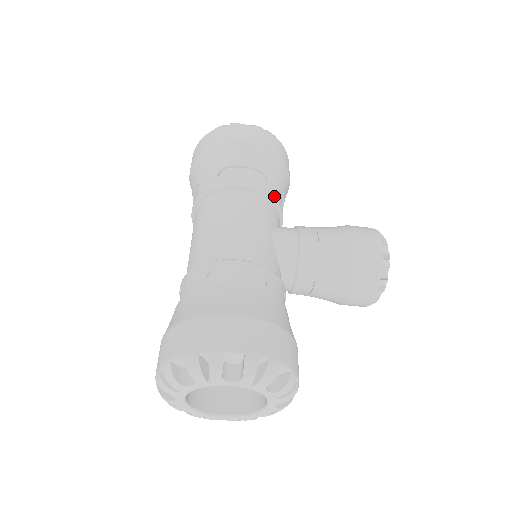
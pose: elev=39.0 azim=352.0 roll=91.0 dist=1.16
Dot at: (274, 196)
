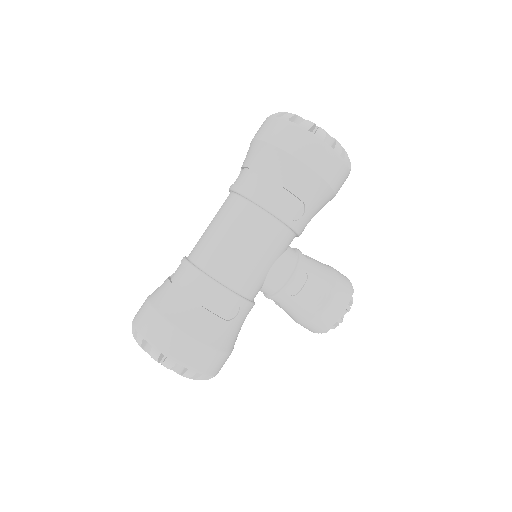
Dot at: (300, 228)
